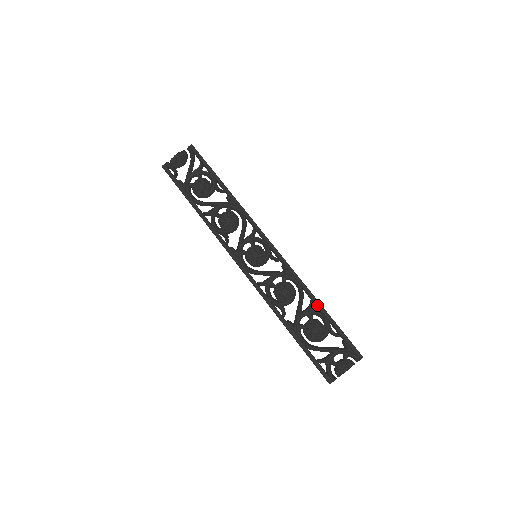
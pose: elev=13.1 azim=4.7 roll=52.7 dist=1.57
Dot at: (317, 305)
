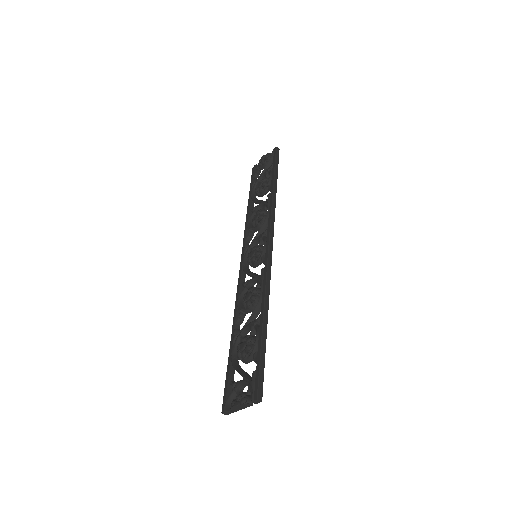
Dot at: (260, 320)
